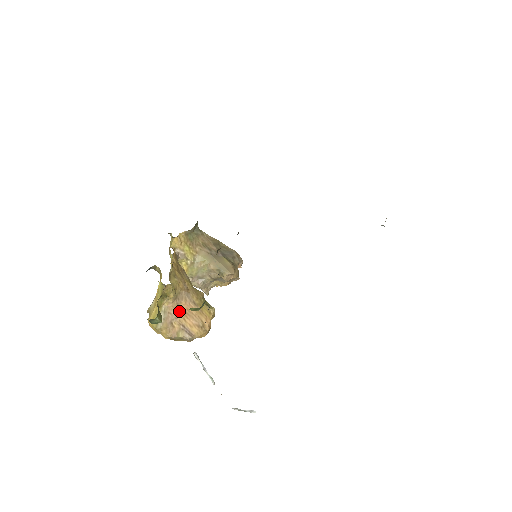
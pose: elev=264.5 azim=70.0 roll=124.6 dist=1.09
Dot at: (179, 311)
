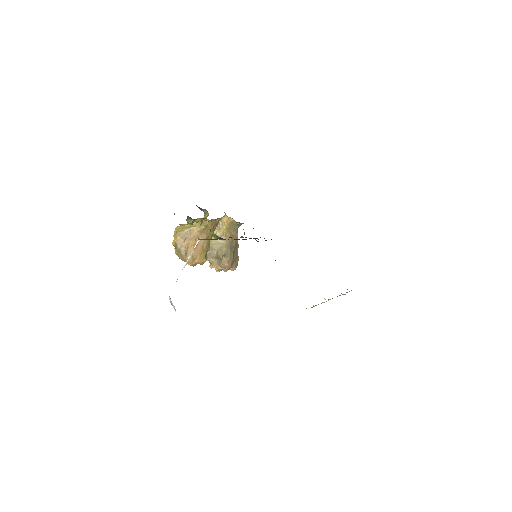
Dot at: (194, 239)
